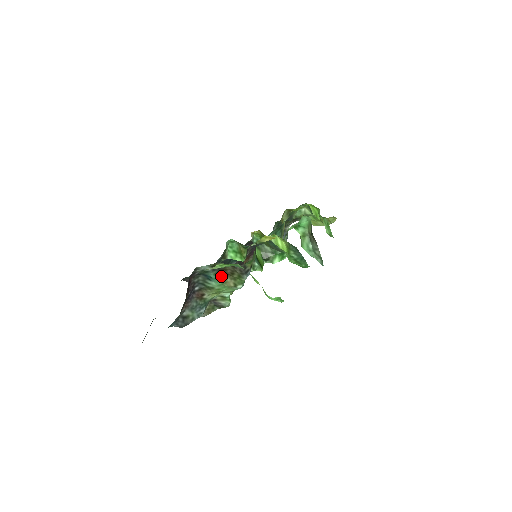
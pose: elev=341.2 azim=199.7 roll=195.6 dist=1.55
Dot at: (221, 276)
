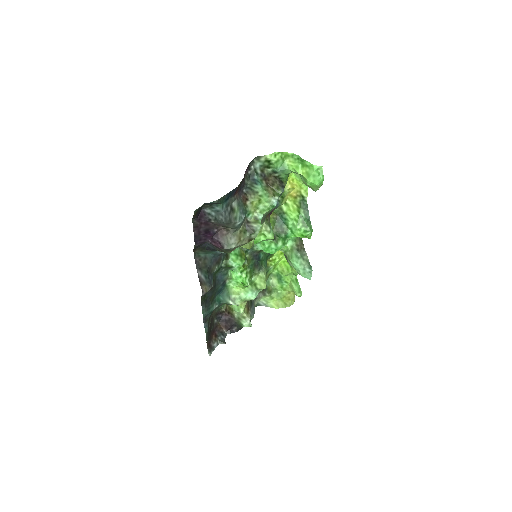
Dot at: (264, 184)
